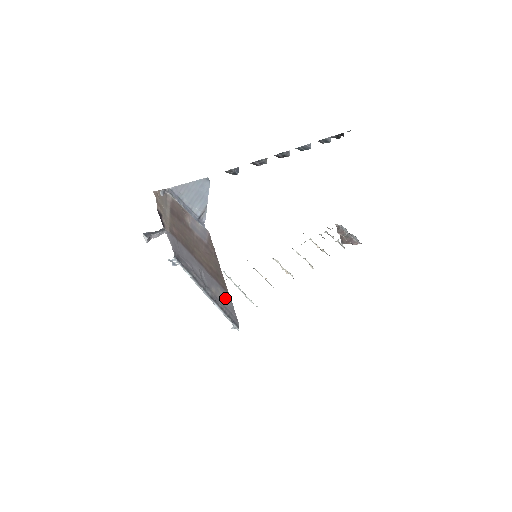
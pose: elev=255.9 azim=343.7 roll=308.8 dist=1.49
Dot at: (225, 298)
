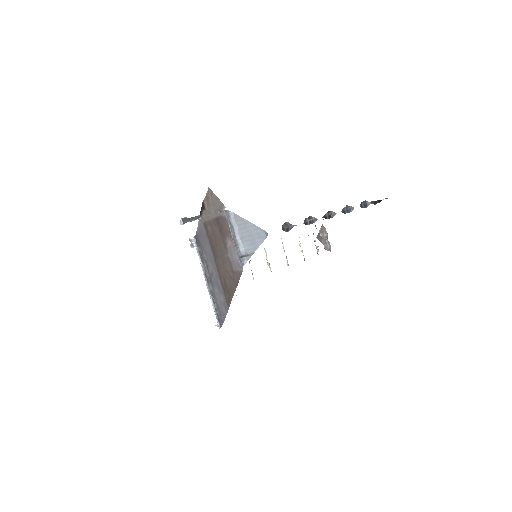
Dot at: (223, 305)
